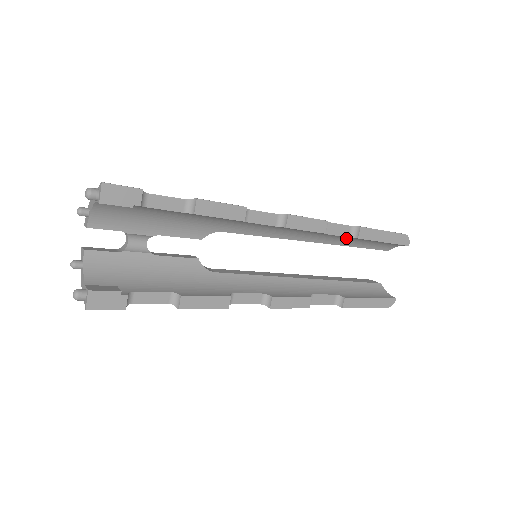
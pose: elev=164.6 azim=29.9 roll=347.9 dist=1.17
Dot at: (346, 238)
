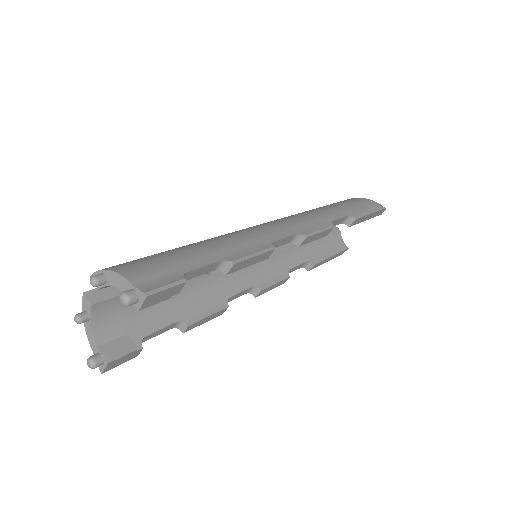
Dot at: occluded
